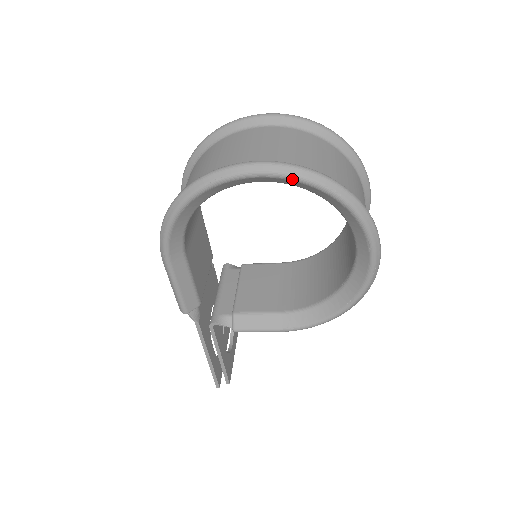
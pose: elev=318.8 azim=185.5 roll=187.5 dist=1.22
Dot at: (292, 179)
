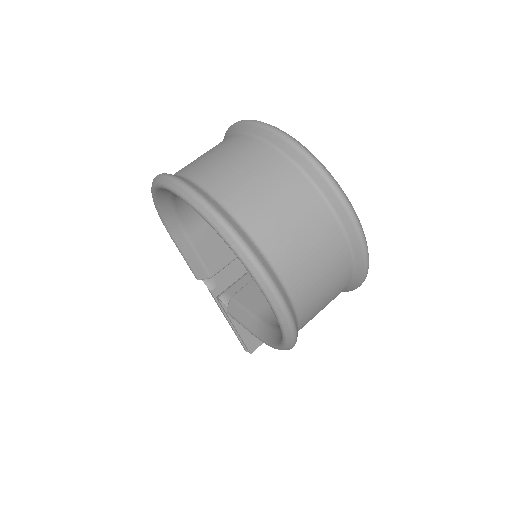
Dot at: occluded
